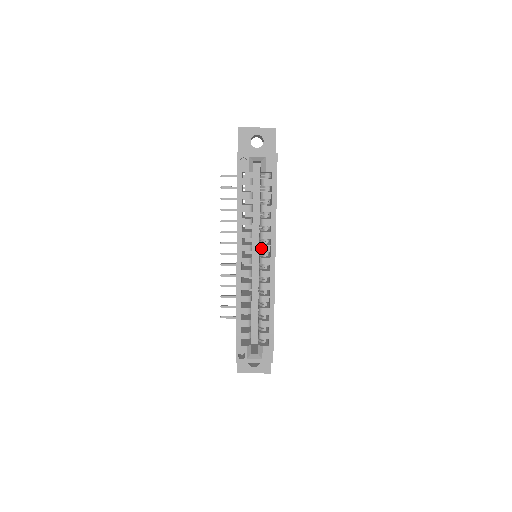
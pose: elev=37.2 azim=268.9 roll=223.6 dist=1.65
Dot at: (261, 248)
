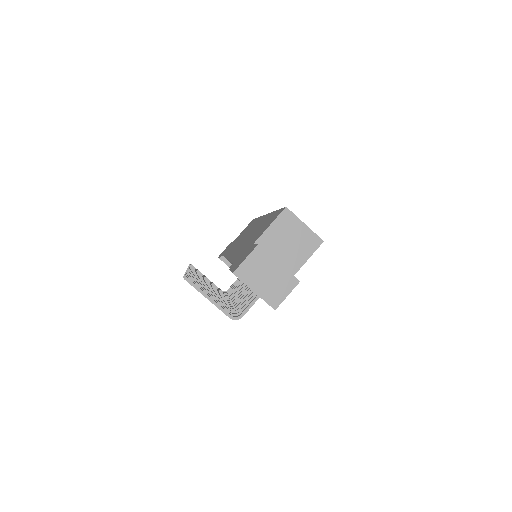
Dot at: occluded
